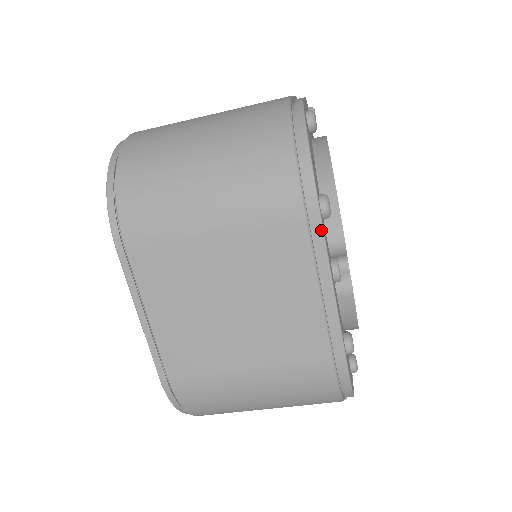
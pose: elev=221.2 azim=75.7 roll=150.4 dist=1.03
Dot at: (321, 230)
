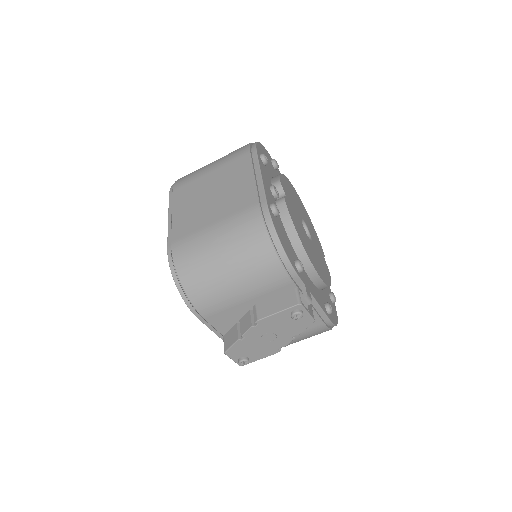
Dot at: (256, 156)
